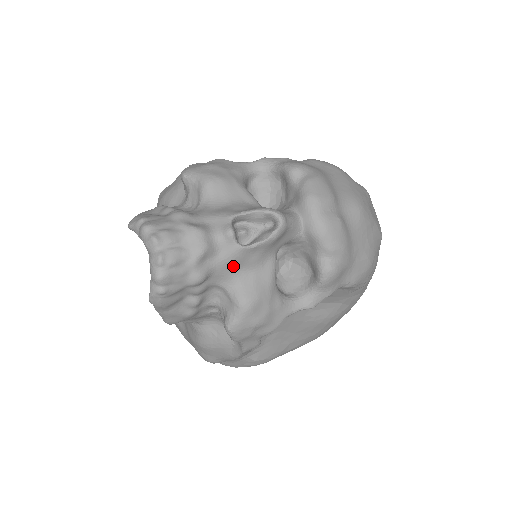
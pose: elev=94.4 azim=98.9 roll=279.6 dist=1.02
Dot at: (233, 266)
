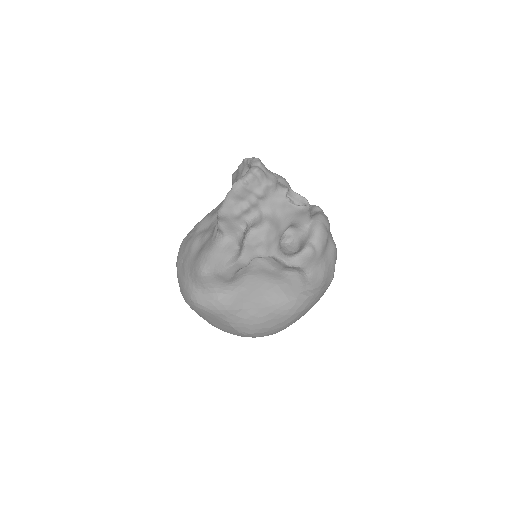
Dot at: (275, 205)
